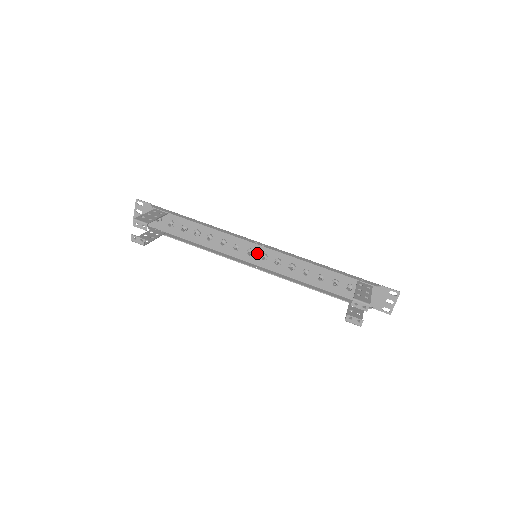
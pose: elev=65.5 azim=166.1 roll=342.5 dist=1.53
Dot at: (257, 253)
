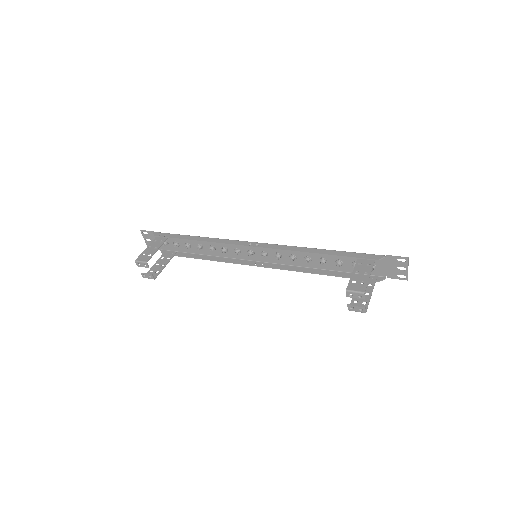
Dot at: (257, 252)
